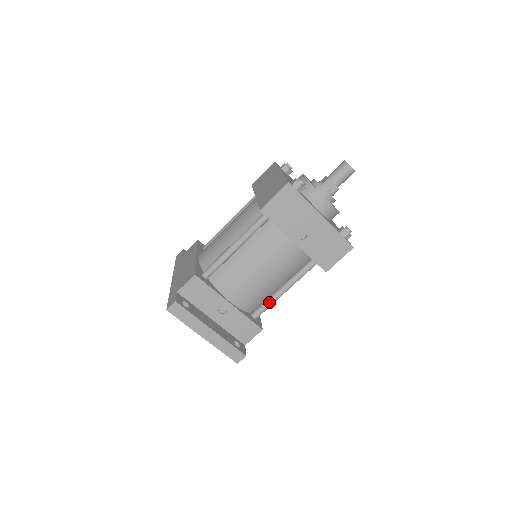
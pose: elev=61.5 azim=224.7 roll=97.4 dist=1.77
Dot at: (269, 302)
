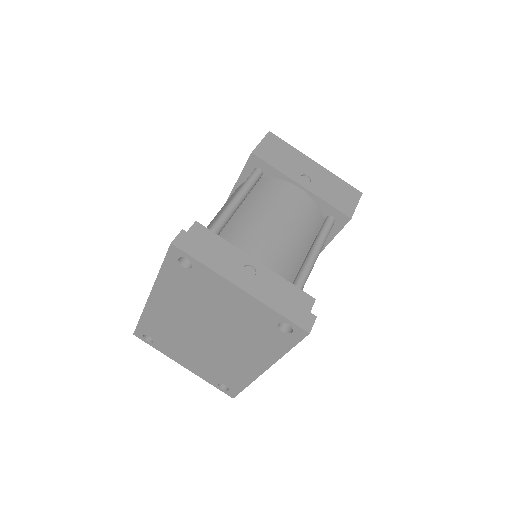
Dot at: (304, 269)
